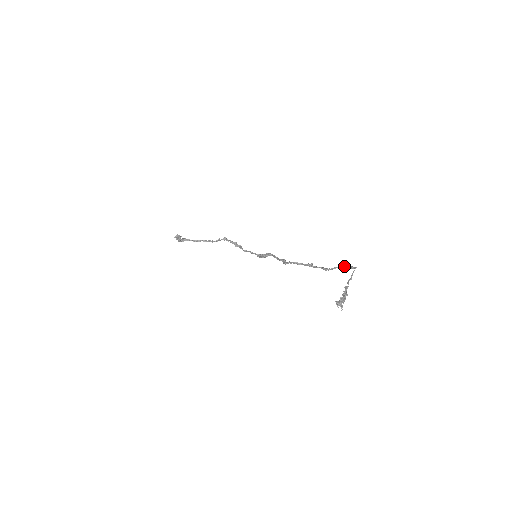
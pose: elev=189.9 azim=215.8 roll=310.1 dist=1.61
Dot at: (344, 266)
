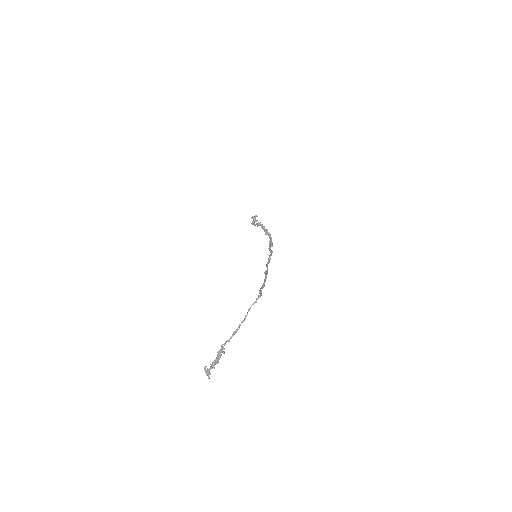
Dot at: (260, 290)
